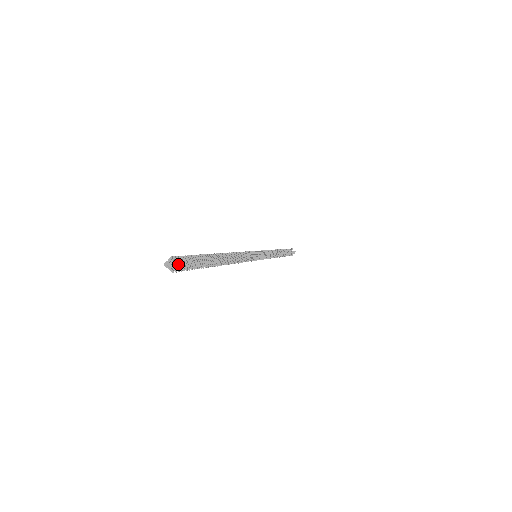
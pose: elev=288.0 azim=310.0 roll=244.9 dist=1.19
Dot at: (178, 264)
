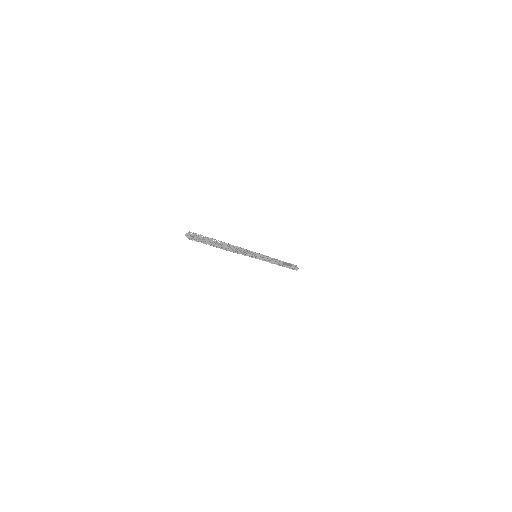
Dot at: (193, 237)
